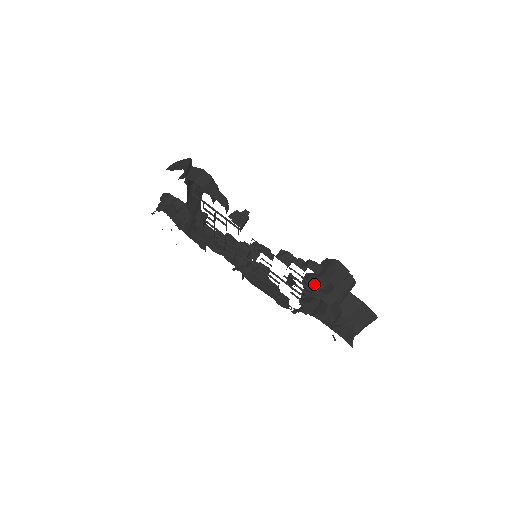
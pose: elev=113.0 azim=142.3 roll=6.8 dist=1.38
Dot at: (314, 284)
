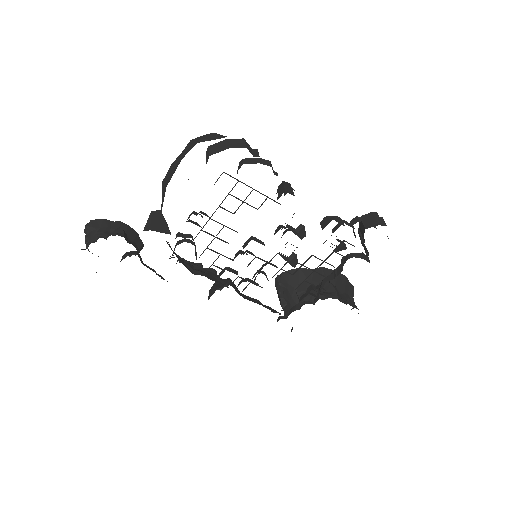
Dot at: (299, 277)
